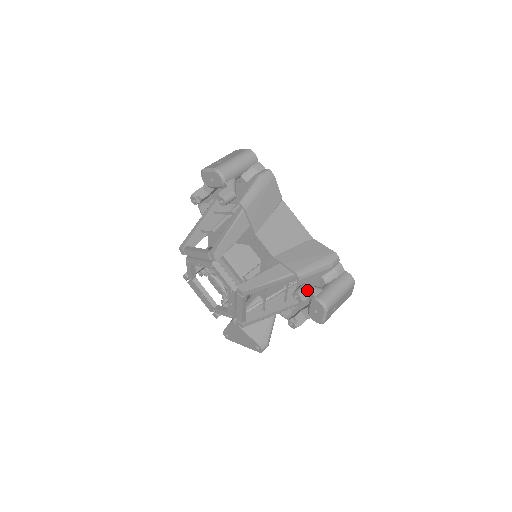
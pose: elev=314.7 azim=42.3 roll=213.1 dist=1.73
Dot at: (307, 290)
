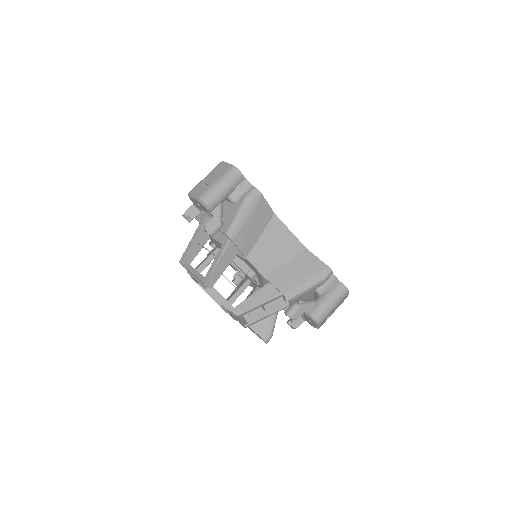
Dot at: (298, 310)
